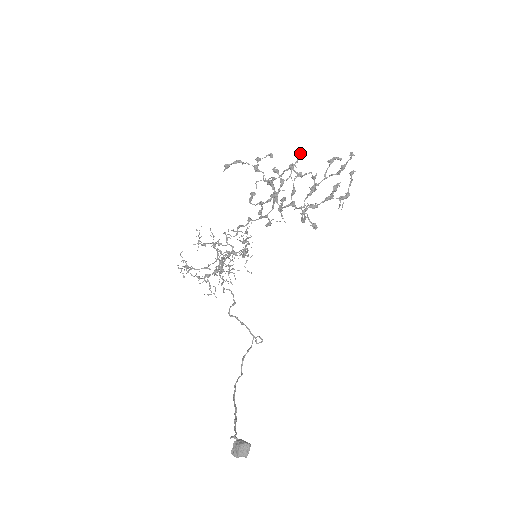
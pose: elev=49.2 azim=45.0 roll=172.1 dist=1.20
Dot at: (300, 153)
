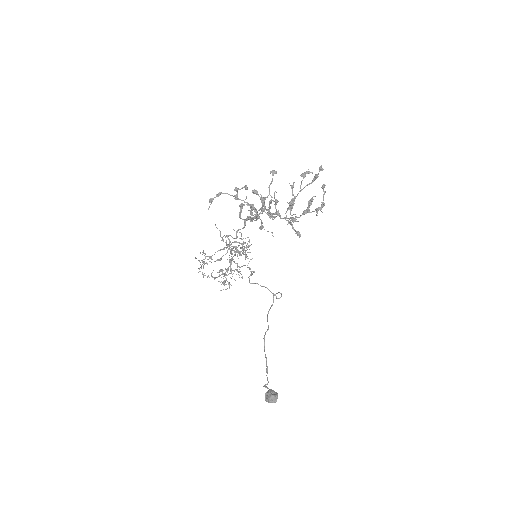
Dot at: (274, 172)
